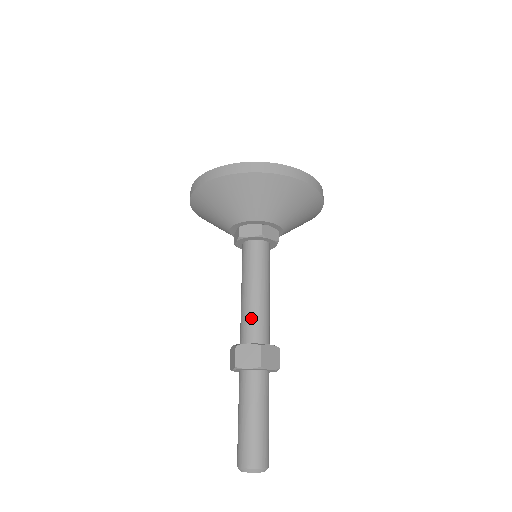
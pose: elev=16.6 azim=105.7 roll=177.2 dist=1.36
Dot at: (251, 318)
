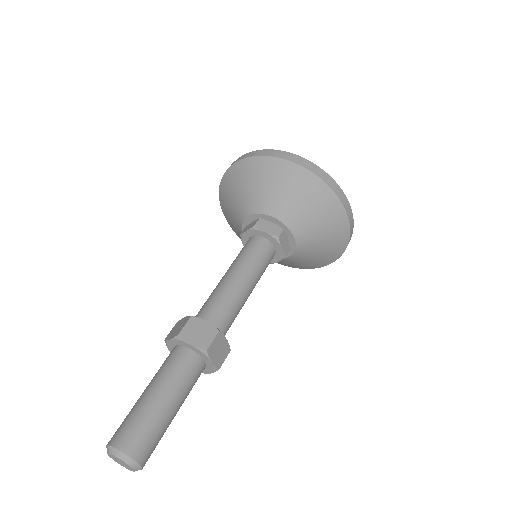
Dot at: (208, 299)
